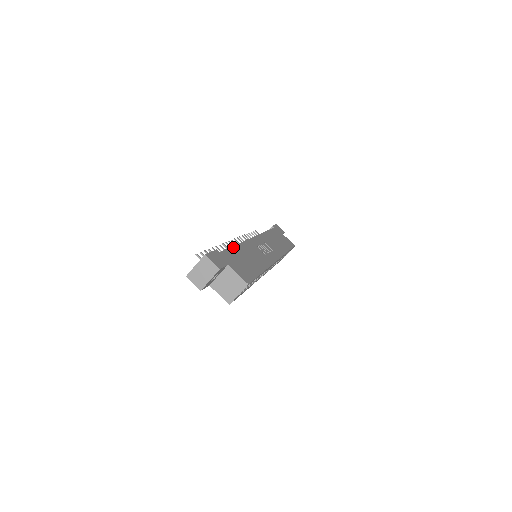
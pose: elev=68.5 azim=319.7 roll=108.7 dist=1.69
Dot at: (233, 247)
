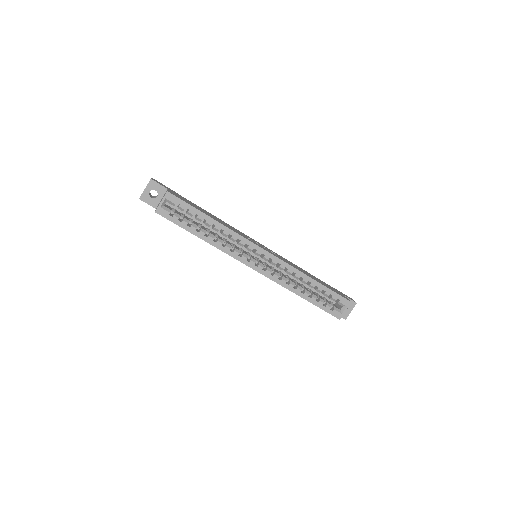
Dot at: (203, 209)
